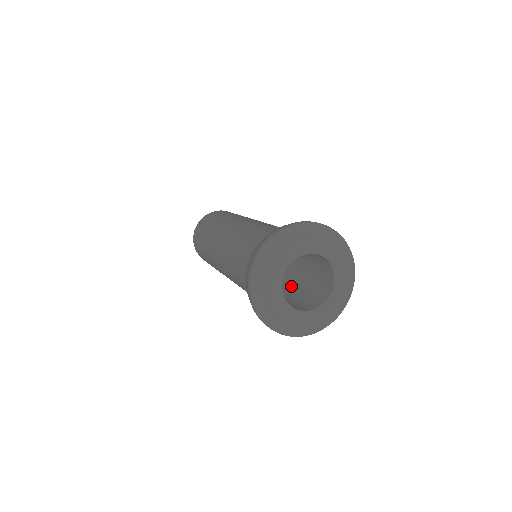
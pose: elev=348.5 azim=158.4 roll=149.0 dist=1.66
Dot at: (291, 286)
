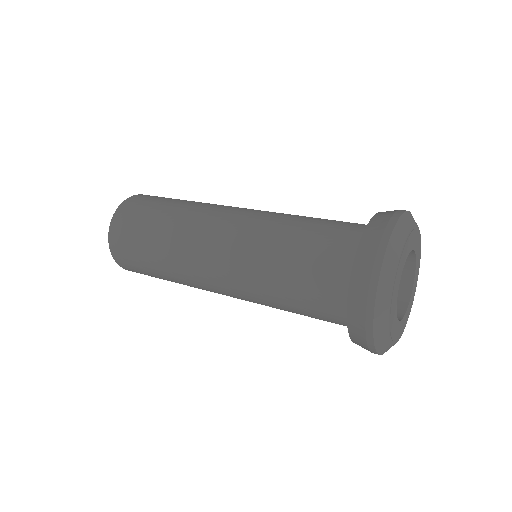
Dot at: occluded
